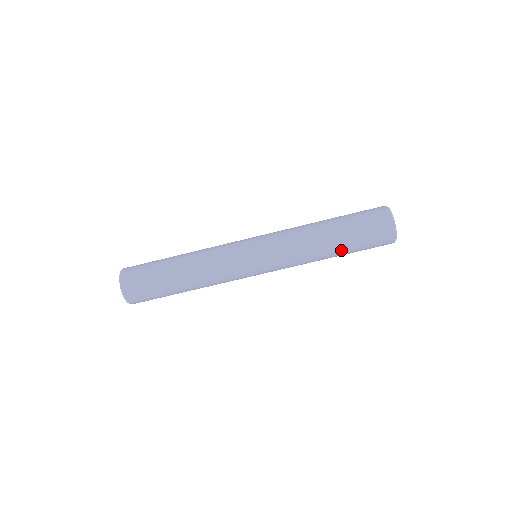
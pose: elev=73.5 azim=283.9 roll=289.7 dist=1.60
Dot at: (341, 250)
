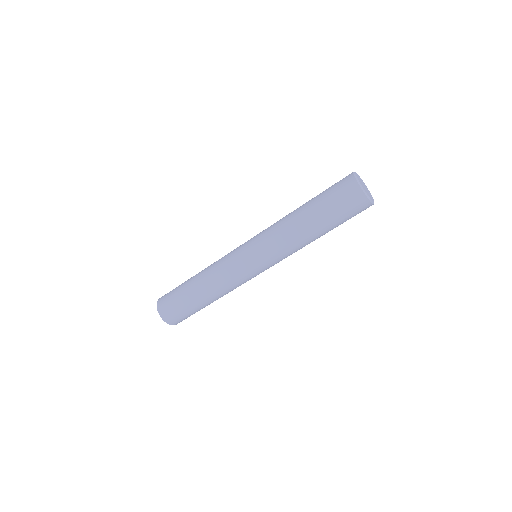
Dot at: (322, 228)
